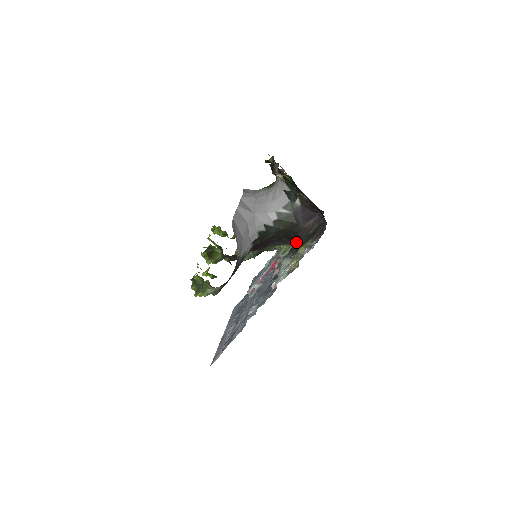
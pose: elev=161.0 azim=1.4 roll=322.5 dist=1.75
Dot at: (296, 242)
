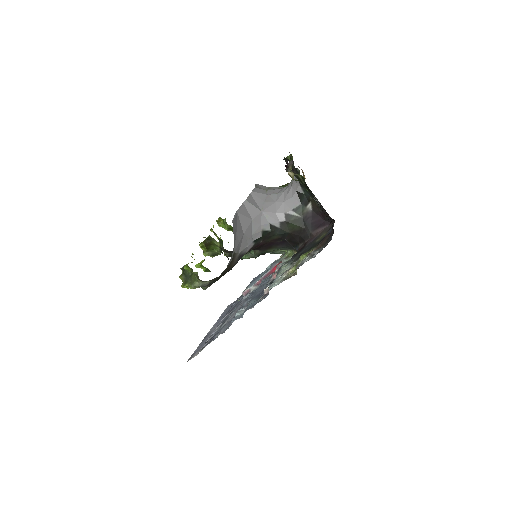
Dot at: (301, 249)
